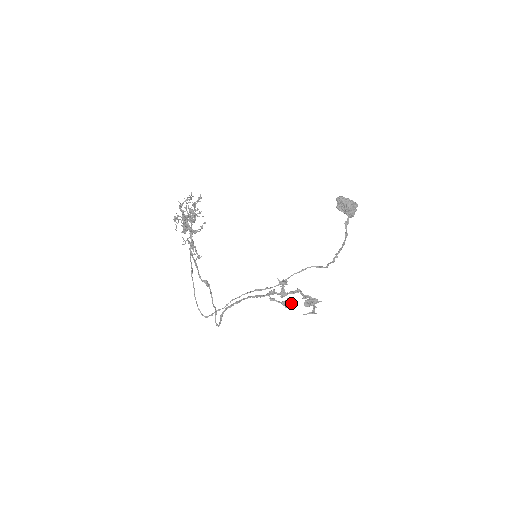
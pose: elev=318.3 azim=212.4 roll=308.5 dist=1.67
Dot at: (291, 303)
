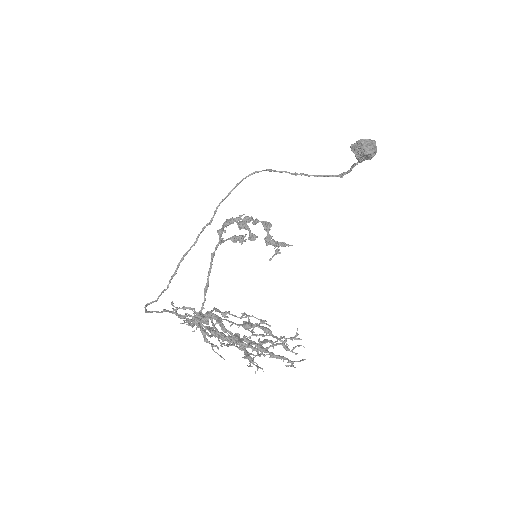
Dot at: occluded
